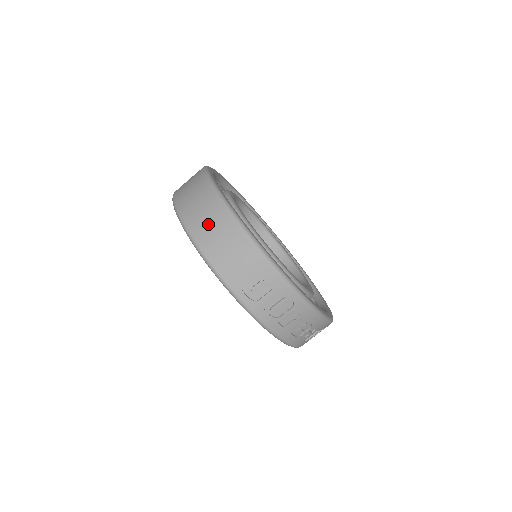
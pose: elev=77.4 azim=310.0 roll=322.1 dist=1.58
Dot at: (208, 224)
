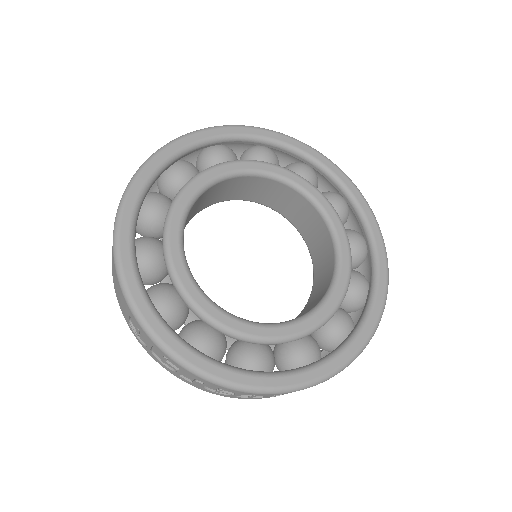
Dot at: occluded
